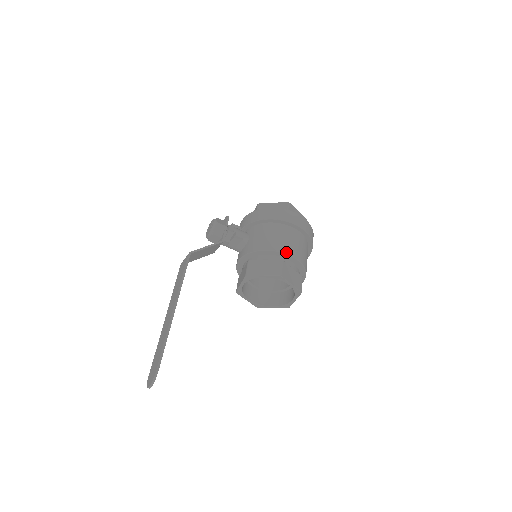
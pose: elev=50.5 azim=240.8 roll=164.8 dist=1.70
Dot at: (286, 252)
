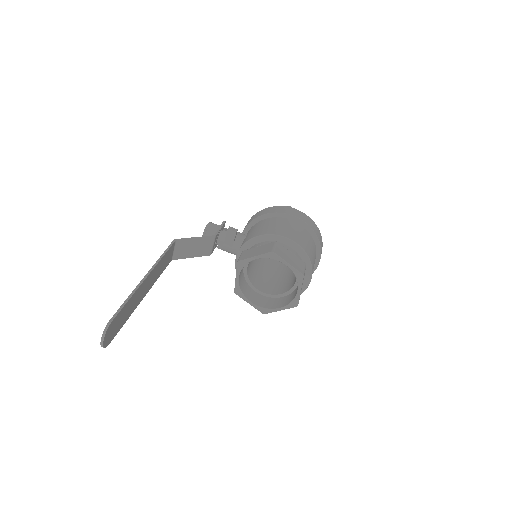
Dot at: (281, 235)
